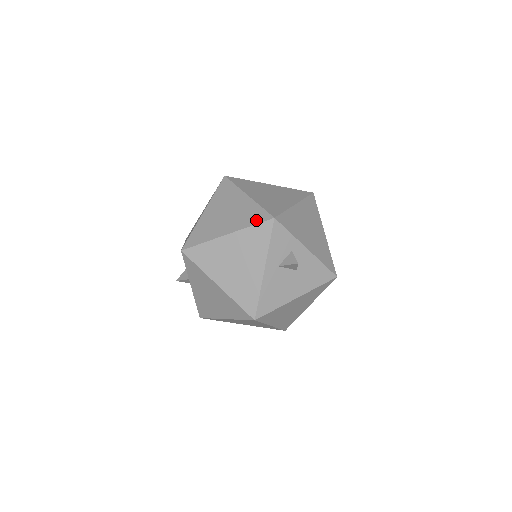
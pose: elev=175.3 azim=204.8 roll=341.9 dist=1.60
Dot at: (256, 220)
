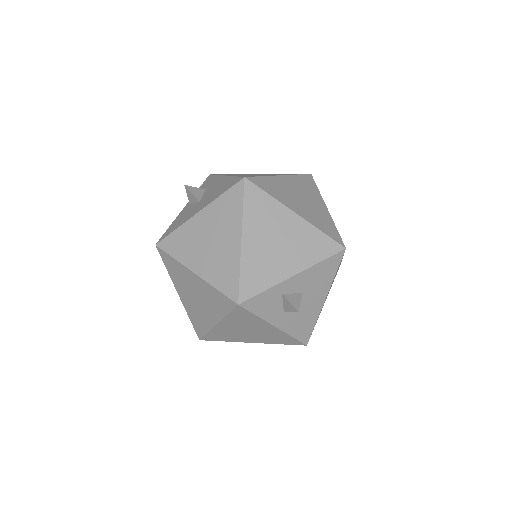
Dot at: (225, 308)
